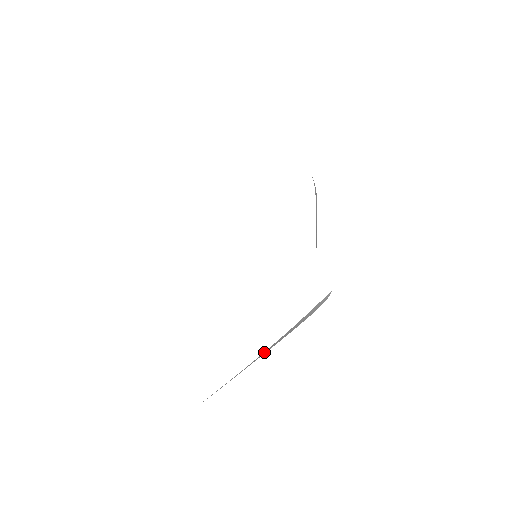
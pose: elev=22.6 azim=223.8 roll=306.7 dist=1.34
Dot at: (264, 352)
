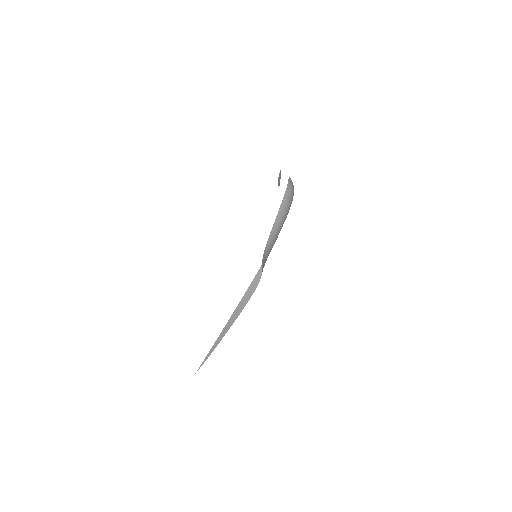
Dot at: (228, 323)
